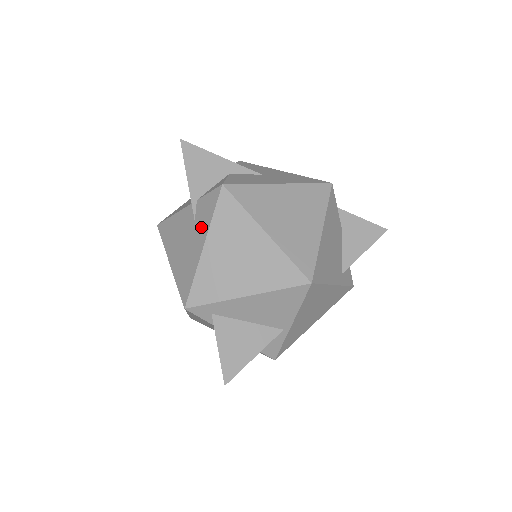
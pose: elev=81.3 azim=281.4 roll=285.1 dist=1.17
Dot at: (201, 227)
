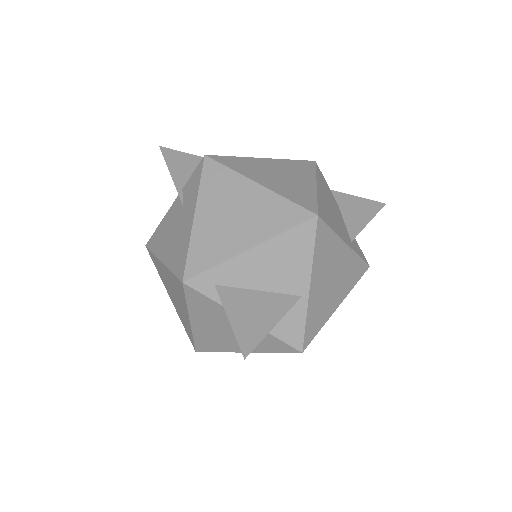
Dot at: (189, 202)
